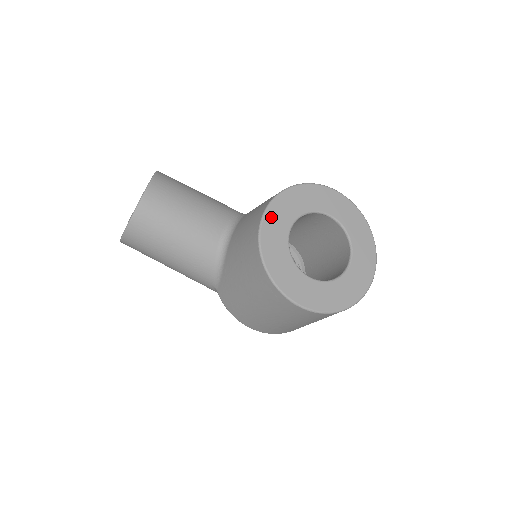
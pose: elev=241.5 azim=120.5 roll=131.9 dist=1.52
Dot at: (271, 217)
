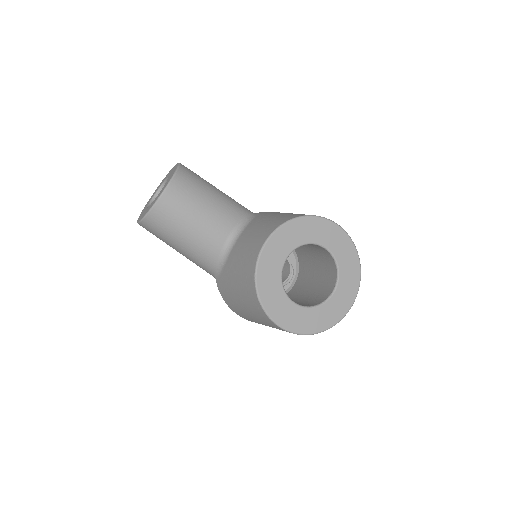
Dot at: (271, 246)
